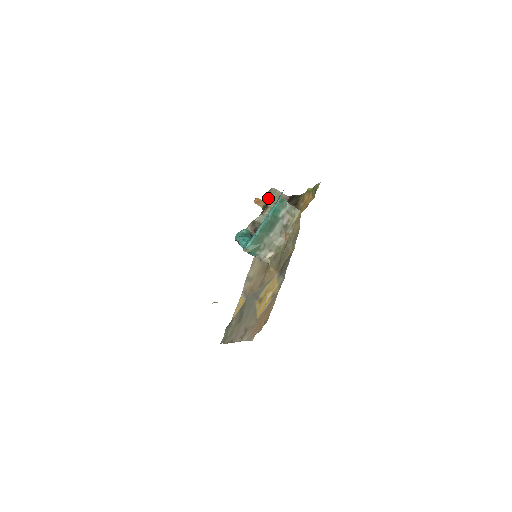
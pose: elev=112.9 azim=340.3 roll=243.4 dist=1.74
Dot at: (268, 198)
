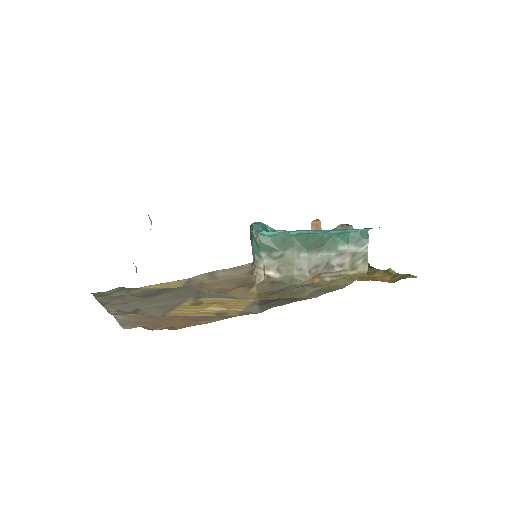
Dot at: occluded
